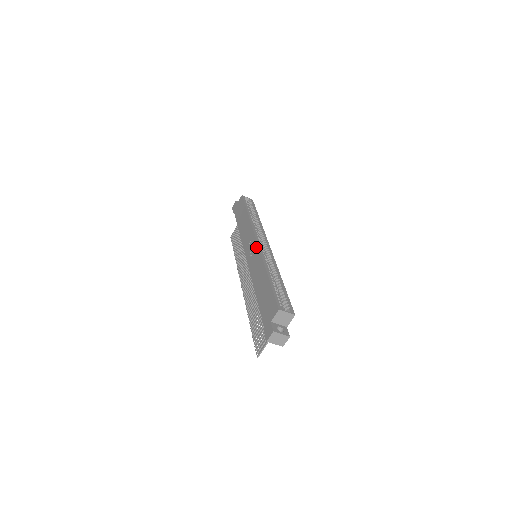
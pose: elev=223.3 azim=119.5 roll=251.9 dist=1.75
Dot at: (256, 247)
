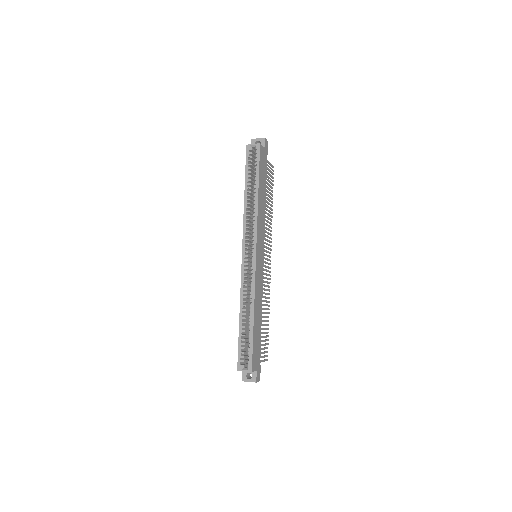
Dot at: (242, 265)
